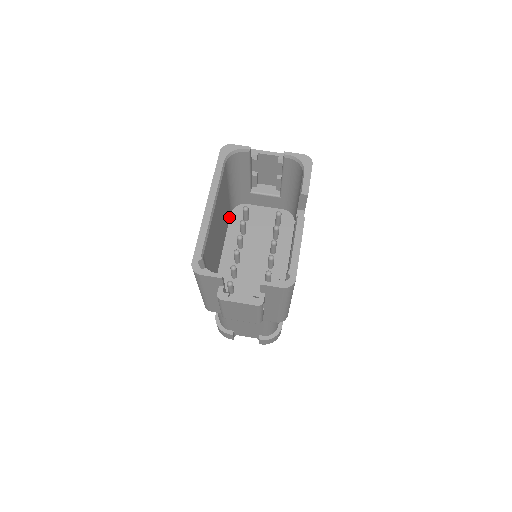
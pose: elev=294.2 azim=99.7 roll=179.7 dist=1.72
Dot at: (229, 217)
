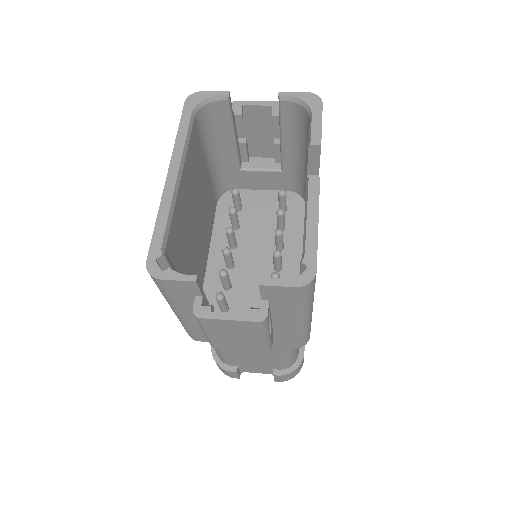
Dot at: (215, 208)
